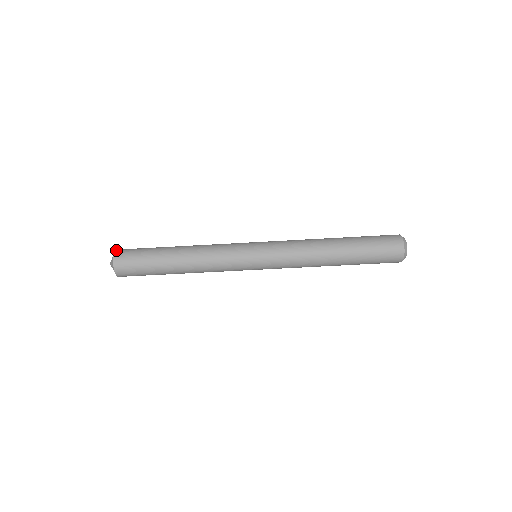
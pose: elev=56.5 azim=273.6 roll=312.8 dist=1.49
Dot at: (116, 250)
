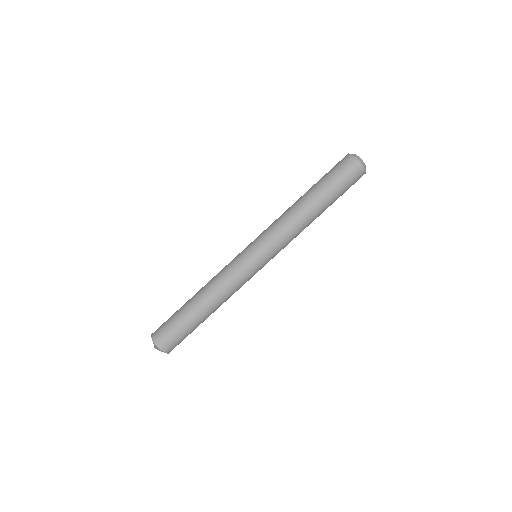
Dot at: occluded
